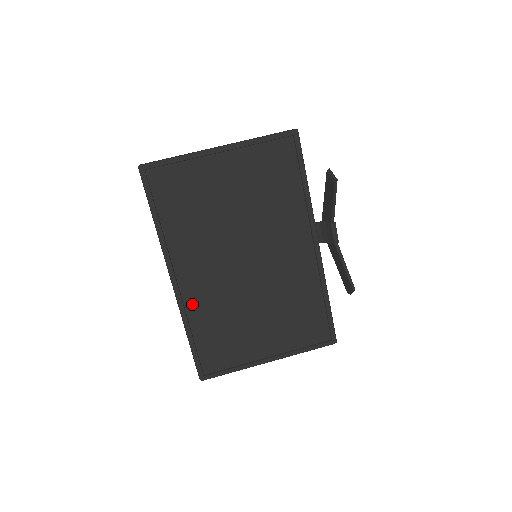
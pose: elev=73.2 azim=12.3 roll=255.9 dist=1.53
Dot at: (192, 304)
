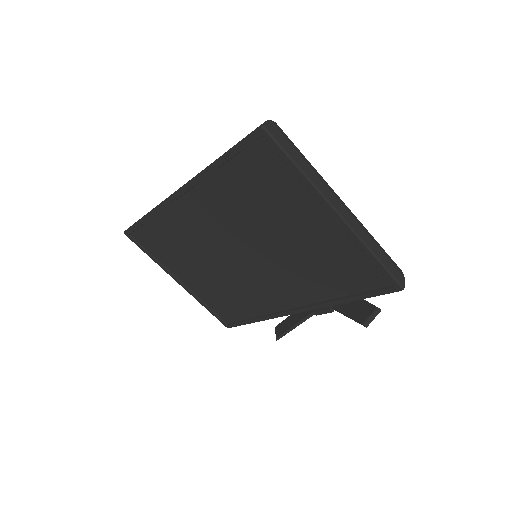
Dot at: (173, 214)
